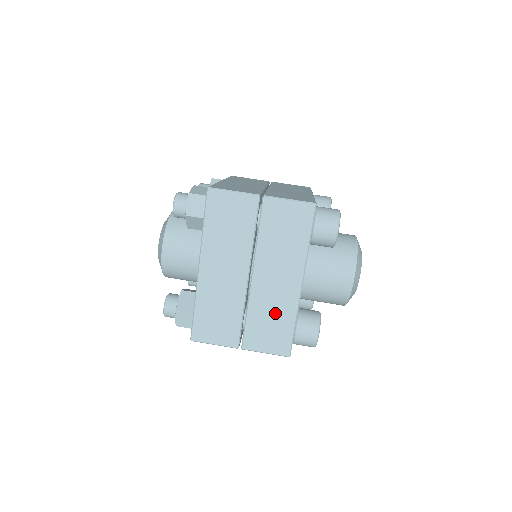
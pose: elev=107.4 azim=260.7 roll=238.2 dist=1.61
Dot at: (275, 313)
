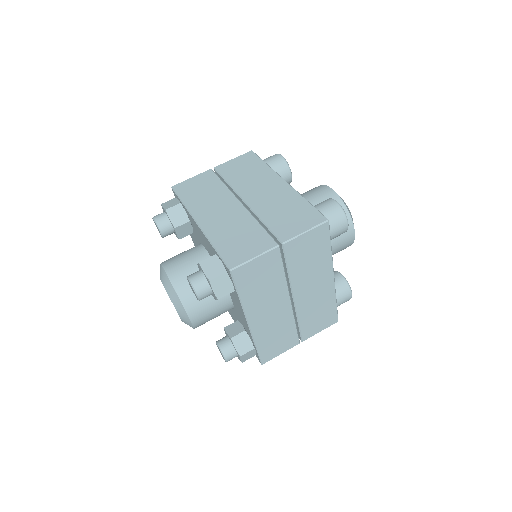
Dot at: (320, 307)
